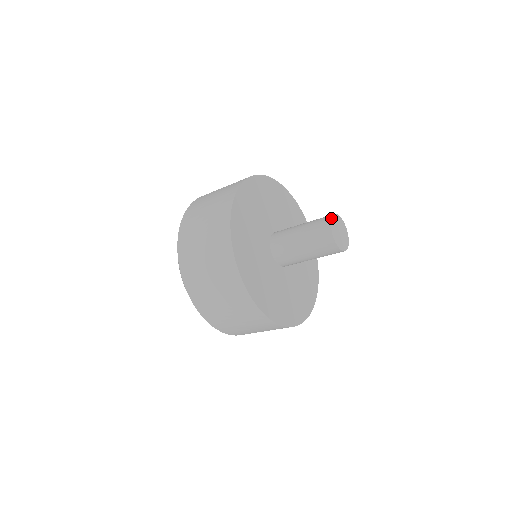
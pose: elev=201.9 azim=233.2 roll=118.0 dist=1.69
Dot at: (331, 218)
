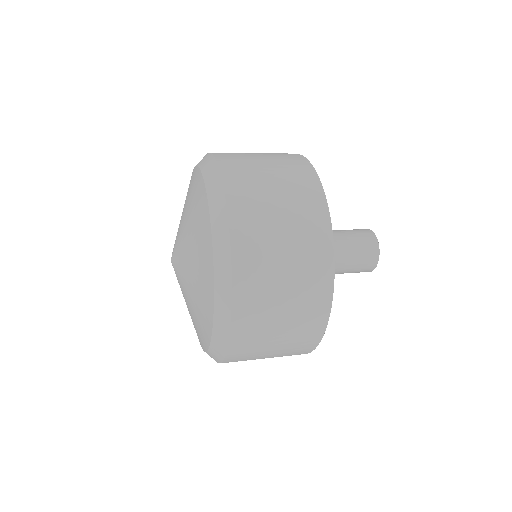
Dot at: occluded
